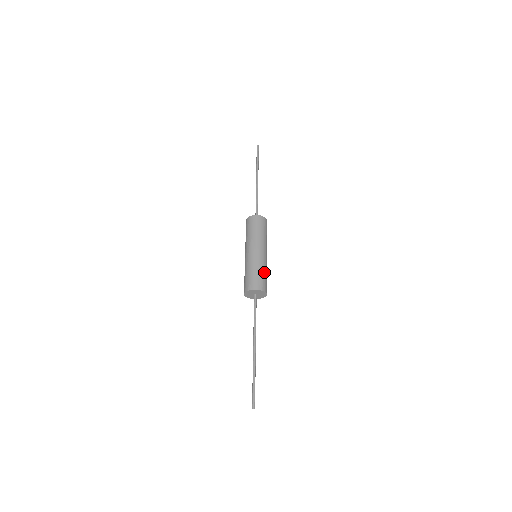
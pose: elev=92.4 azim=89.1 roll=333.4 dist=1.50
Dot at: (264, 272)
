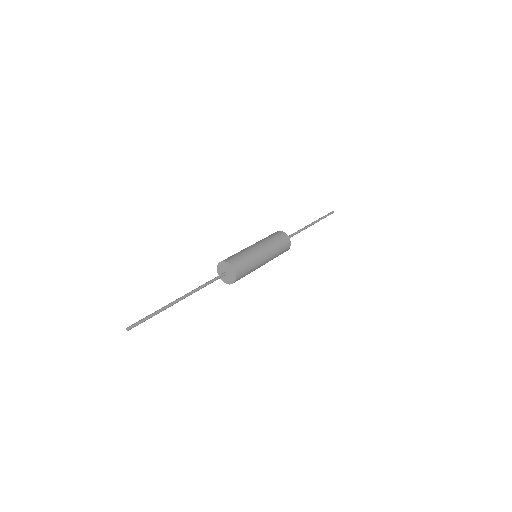
Dot at: (249, 261)
